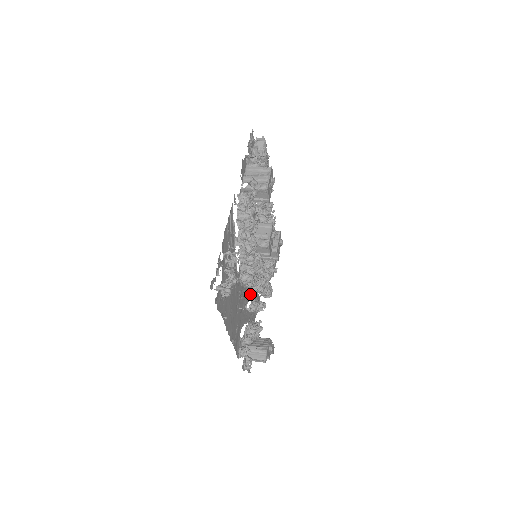
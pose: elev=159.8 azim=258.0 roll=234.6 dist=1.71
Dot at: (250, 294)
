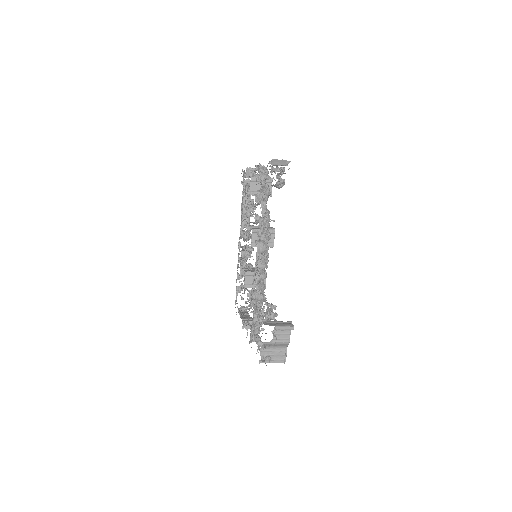
Dot at: occluded
